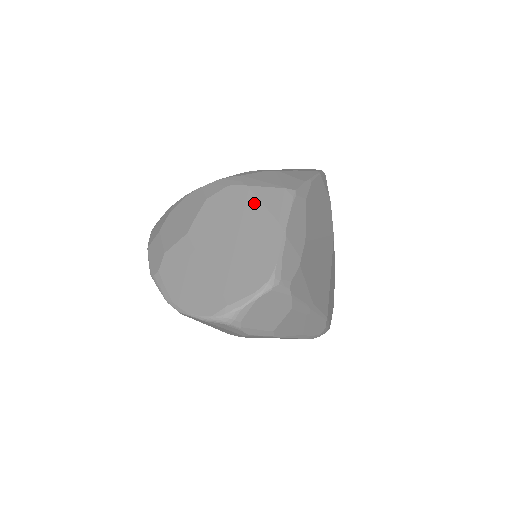
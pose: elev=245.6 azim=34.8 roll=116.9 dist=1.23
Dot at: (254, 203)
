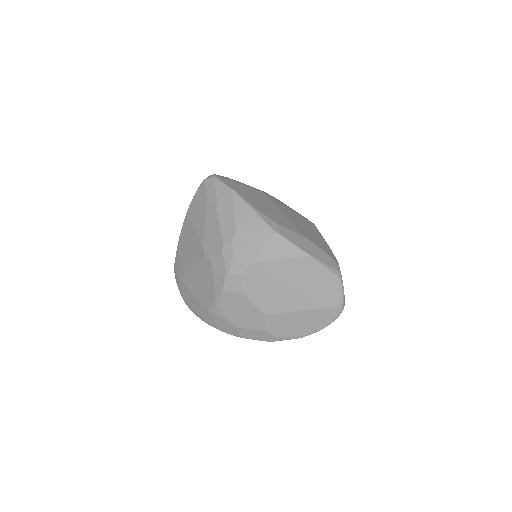
Dot at: (273, 265)
